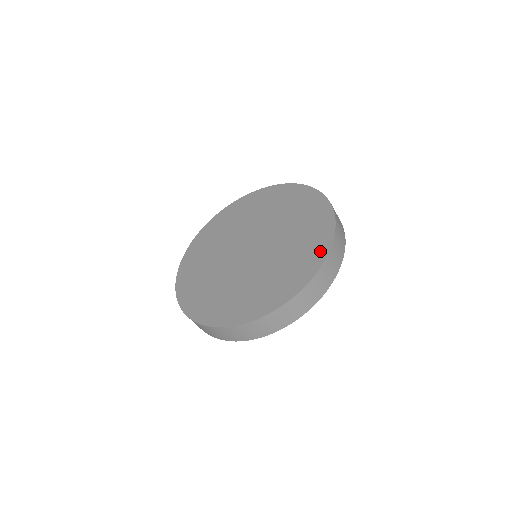
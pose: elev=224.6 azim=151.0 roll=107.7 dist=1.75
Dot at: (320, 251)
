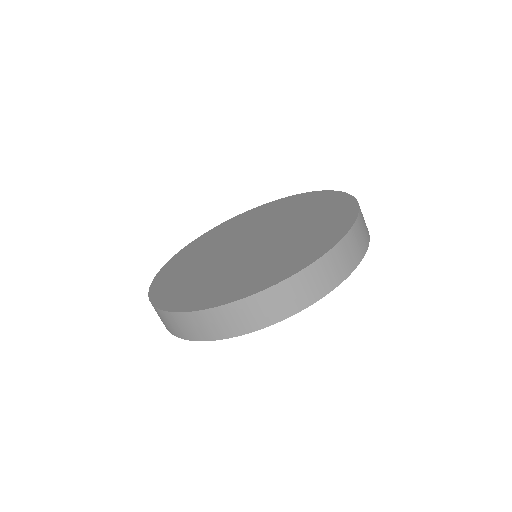
Dot at: (291, 268)
